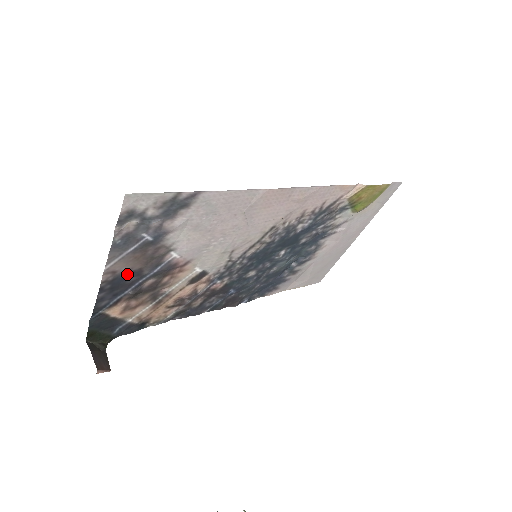
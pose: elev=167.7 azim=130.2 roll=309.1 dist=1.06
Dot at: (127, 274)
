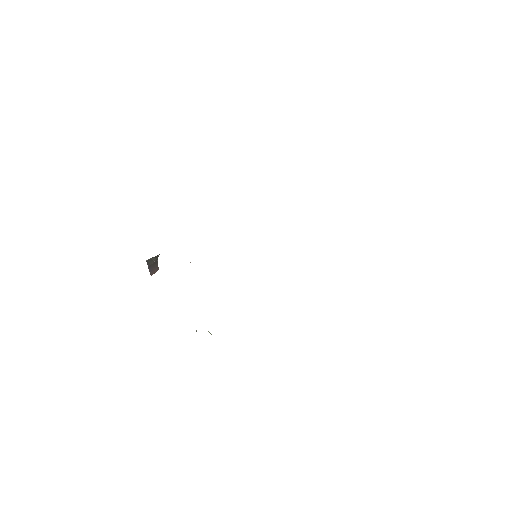
Dot at: occluded
